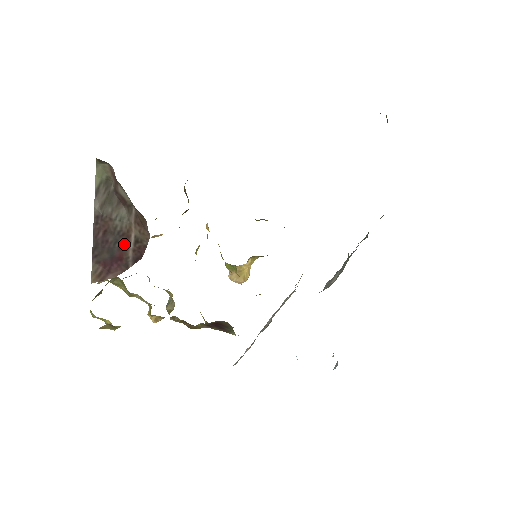
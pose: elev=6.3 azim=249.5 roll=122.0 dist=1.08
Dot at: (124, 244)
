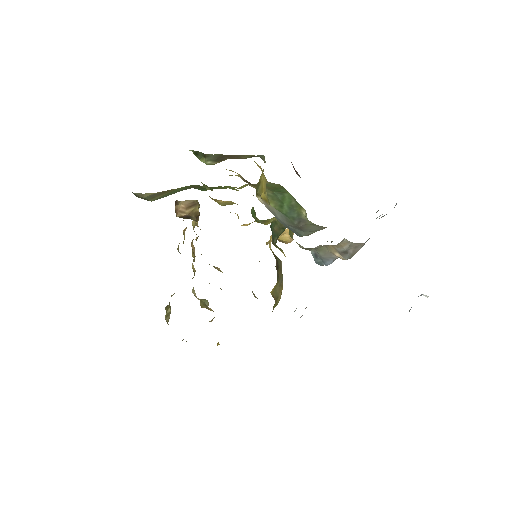
Dot at: occluded
